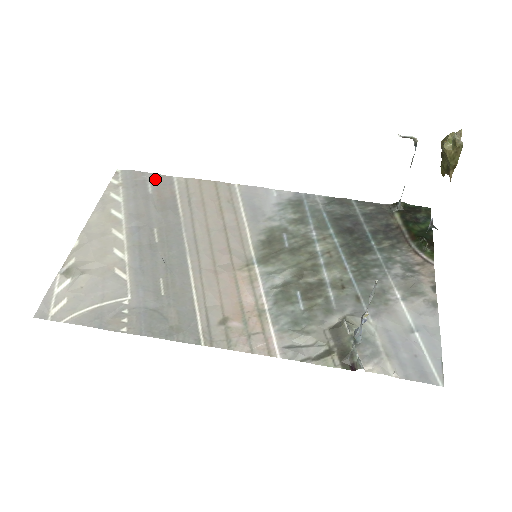
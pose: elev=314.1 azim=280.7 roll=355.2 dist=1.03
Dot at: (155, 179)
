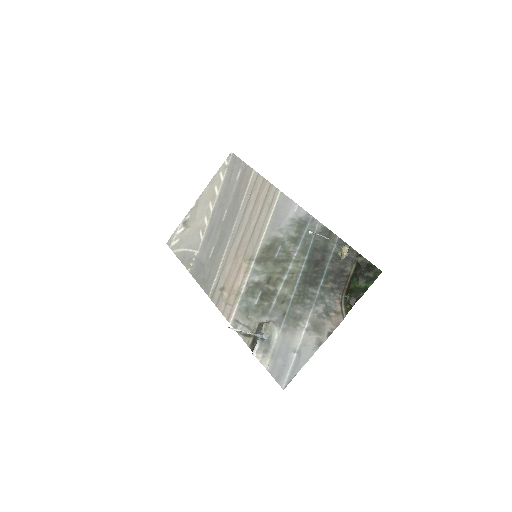
Dot at: (244, 168)
